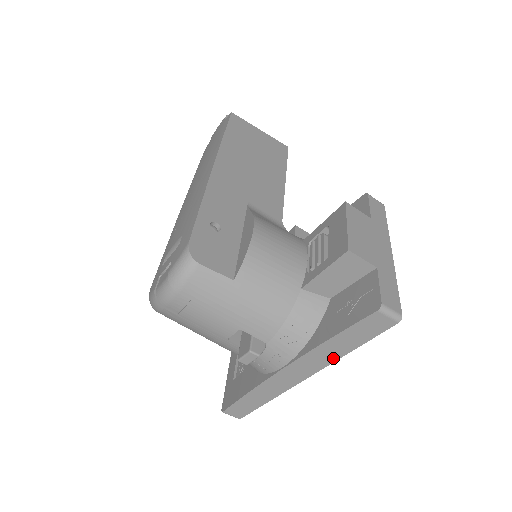
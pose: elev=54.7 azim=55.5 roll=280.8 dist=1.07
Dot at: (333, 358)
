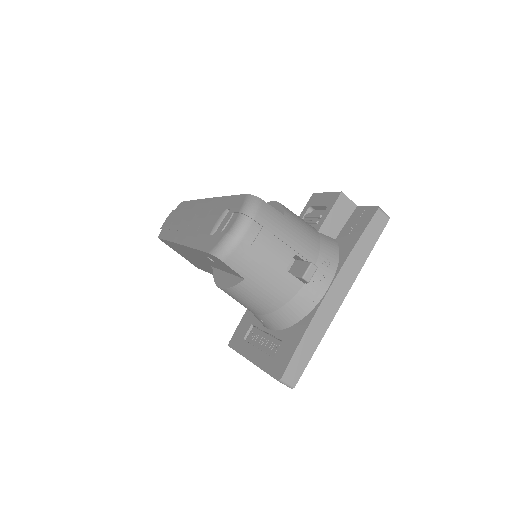
Dot at: (359, 266)
